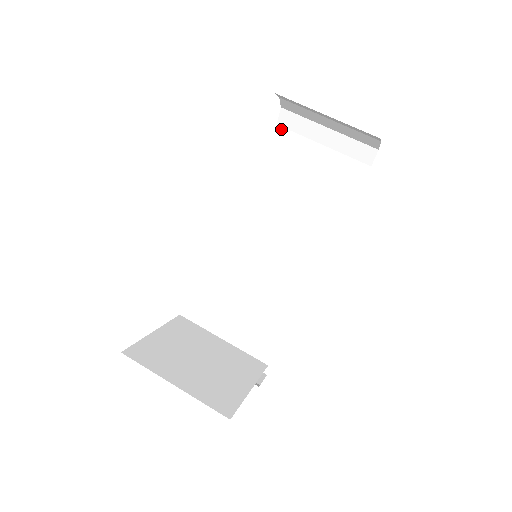
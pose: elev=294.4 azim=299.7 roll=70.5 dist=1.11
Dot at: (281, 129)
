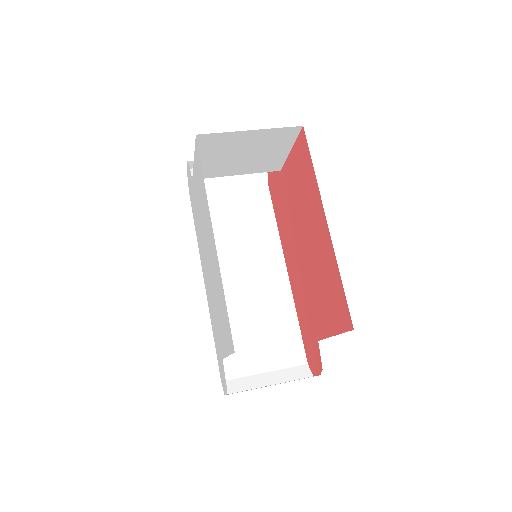
Dot at: occluded
